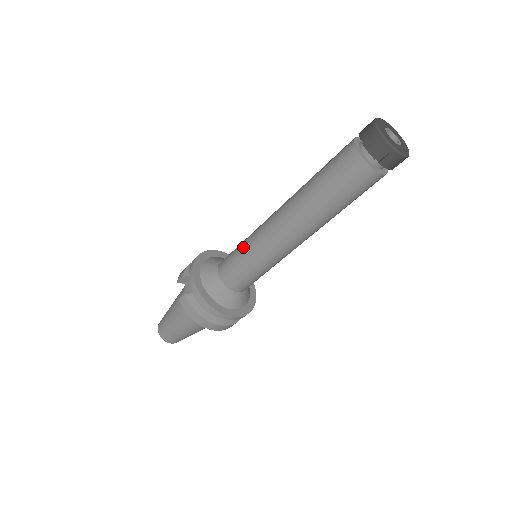
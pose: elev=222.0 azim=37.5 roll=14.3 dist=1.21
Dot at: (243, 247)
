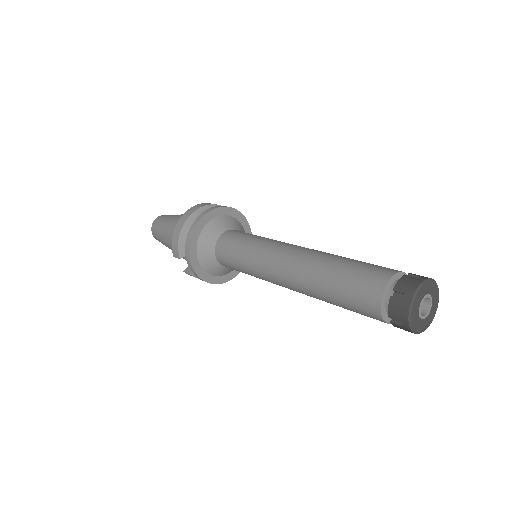
Dot at: (245, 269)
